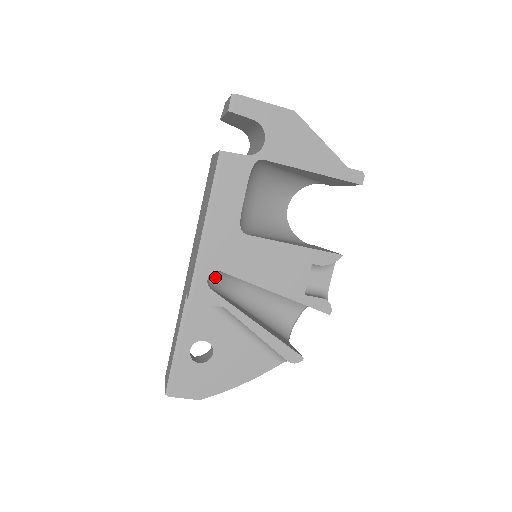
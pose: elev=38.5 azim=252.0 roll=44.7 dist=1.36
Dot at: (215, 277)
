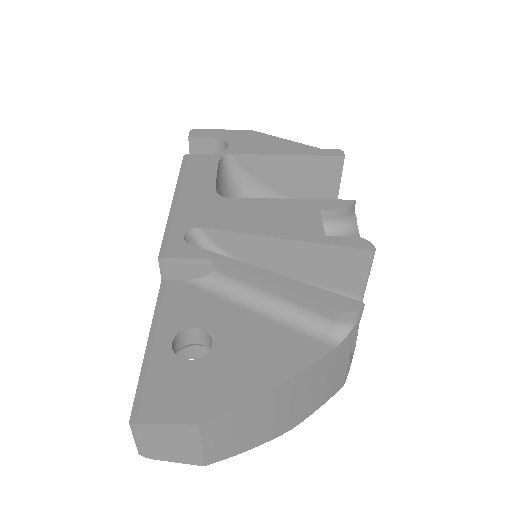
Dot at: occluded
